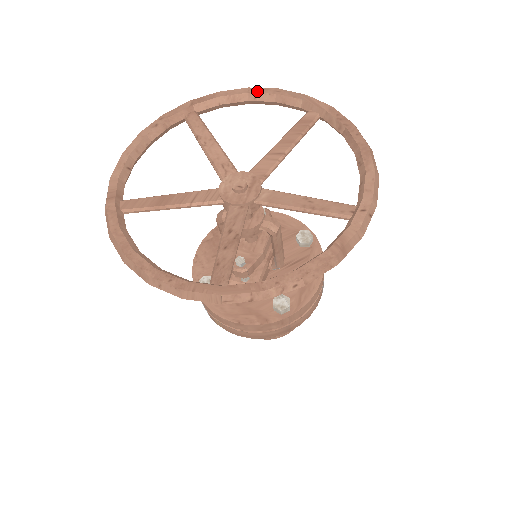
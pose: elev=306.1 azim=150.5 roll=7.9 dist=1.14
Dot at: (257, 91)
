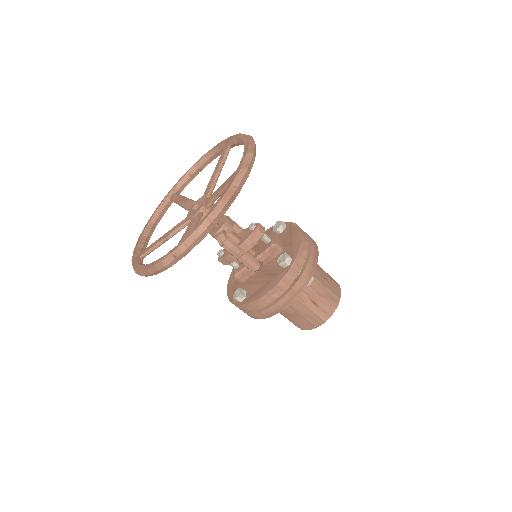
Dot at: (244, 139)
